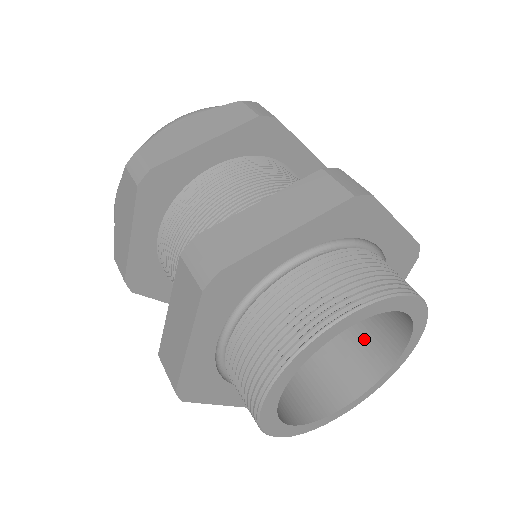
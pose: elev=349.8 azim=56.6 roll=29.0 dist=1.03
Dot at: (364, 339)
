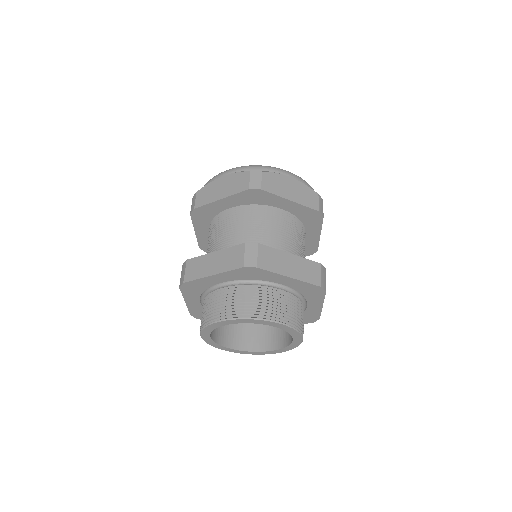
Dot at: occluded
